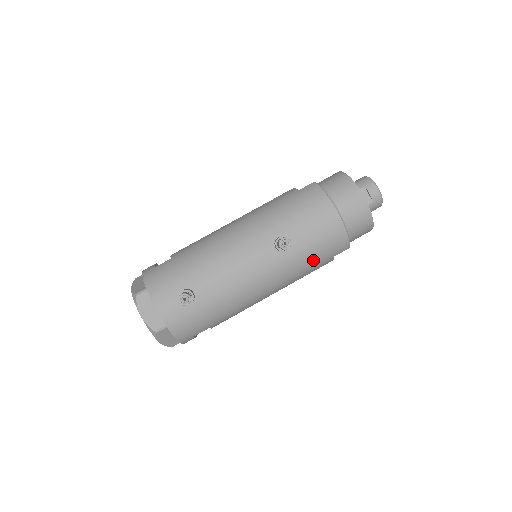
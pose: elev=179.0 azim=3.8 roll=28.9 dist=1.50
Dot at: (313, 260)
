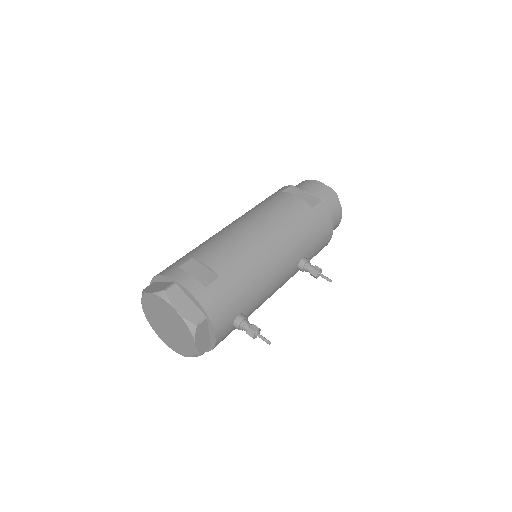
Dot at: occluded
